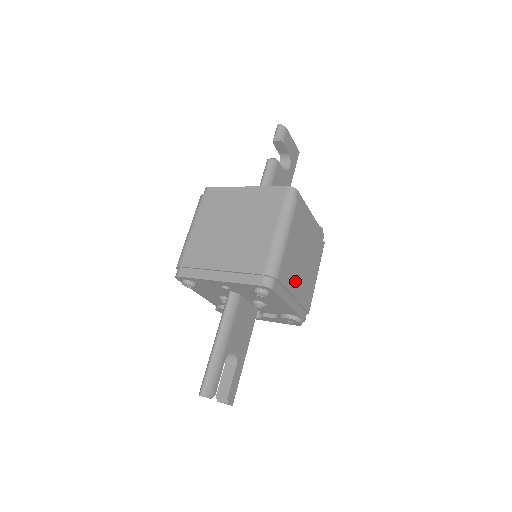
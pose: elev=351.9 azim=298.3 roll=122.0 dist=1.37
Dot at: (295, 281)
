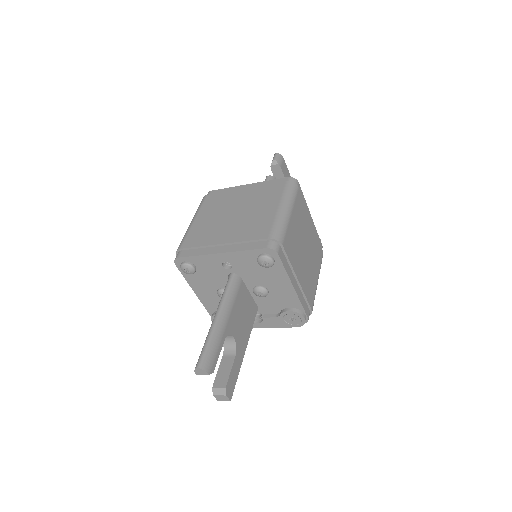
Dot at: (298, 264)
